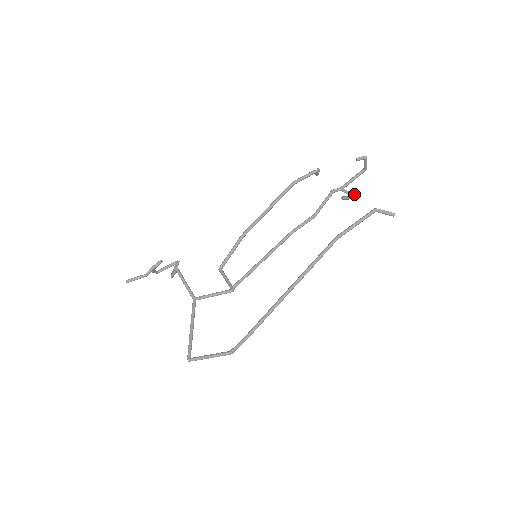
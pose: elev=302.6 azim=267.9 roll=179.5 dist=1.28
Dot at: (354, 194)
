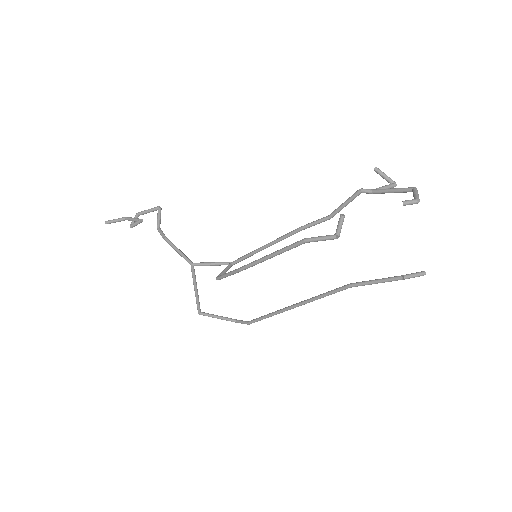
Dot at: (391, 187)
